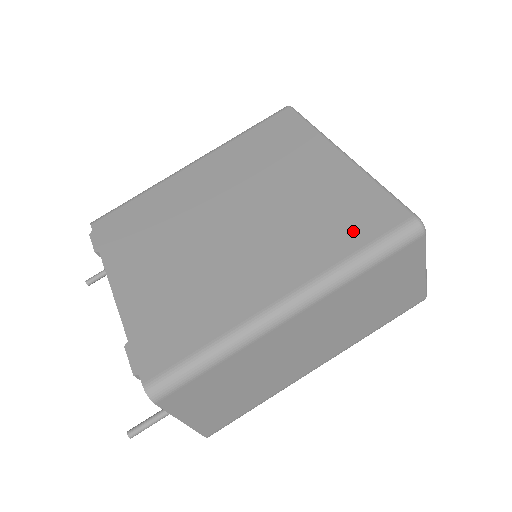
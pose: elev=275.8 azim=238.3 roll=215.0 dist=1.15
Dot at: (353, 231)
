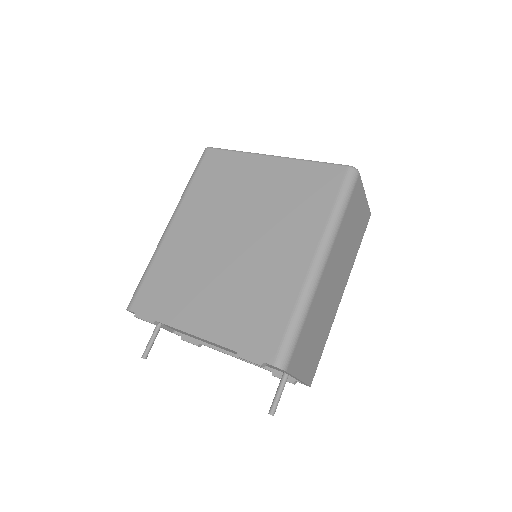
Dot at: (321, 196)
